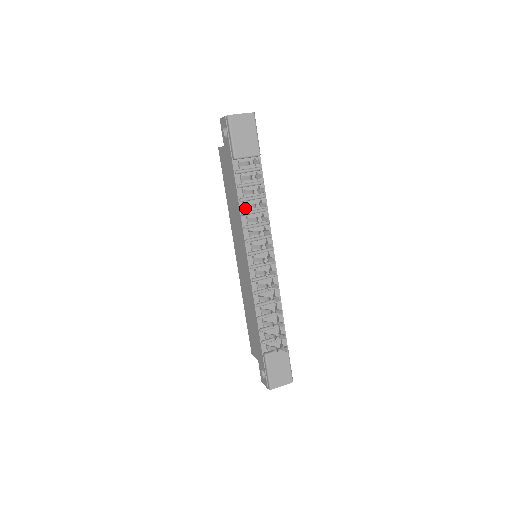
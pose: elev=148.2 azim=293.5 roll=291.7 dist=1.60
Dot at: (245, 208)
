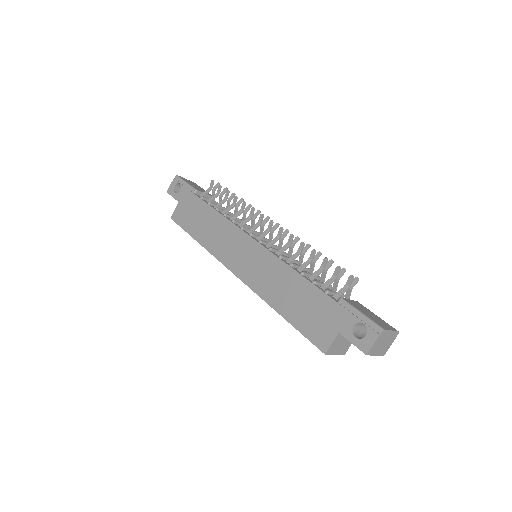
Dot at: occluded
